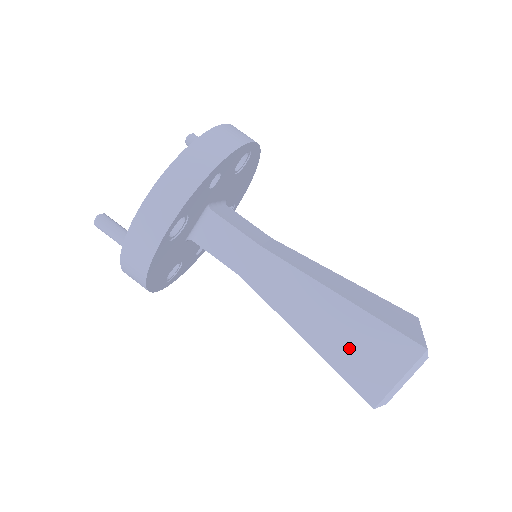
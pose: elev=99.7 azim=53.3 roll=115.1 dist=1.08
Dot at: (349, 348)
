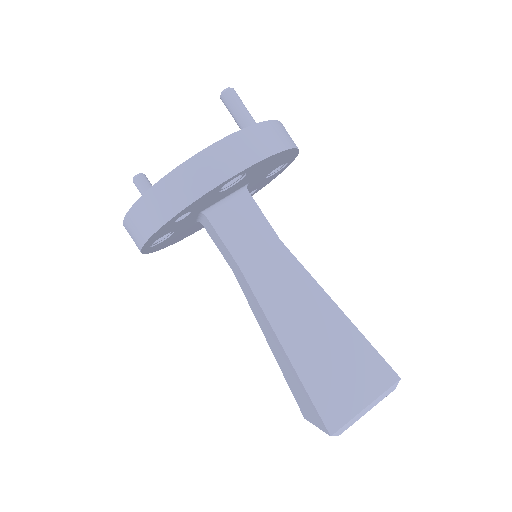
Dot at: (291, 379)
